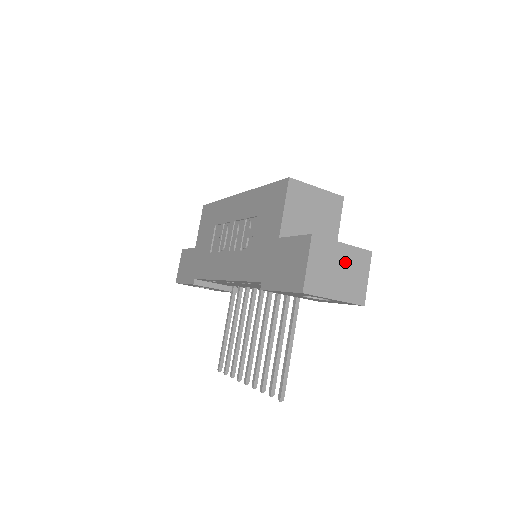
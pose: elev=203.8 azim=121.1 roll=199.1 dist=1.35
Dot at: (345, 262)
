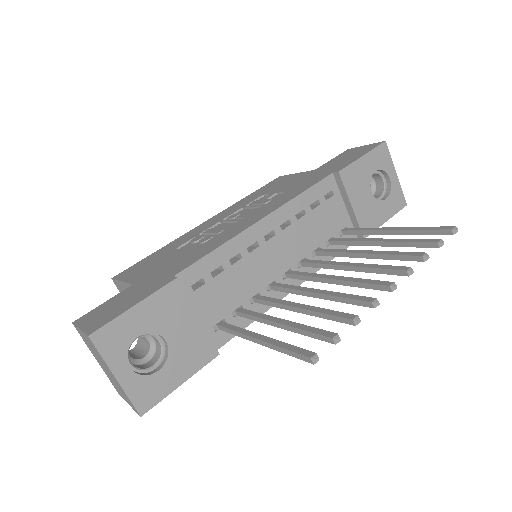
Dot at: occluded
